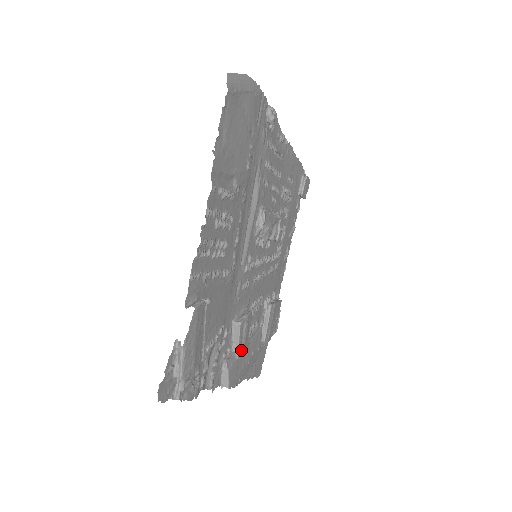
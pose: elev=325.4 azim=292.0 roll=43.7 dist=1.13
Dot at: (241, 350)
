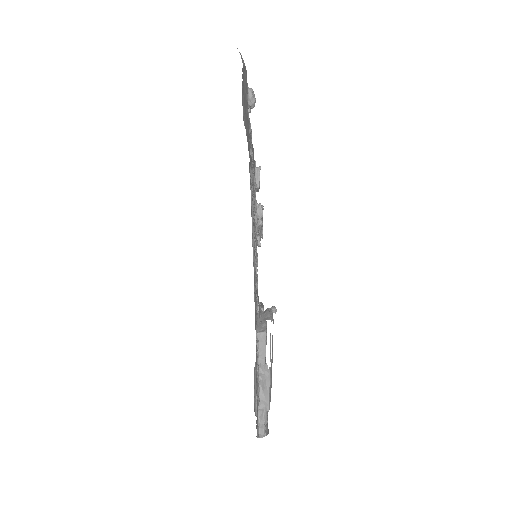
Dot at: (265, 363)
